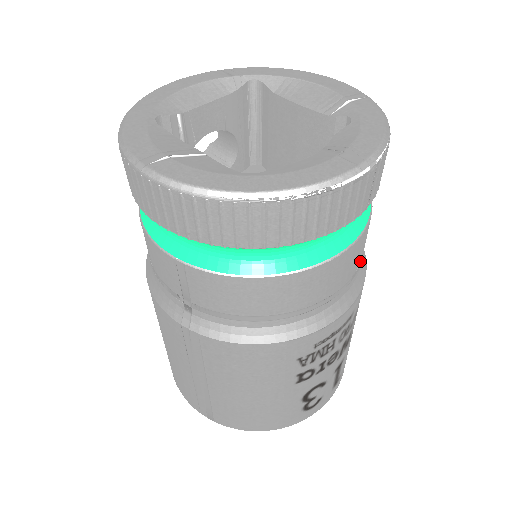
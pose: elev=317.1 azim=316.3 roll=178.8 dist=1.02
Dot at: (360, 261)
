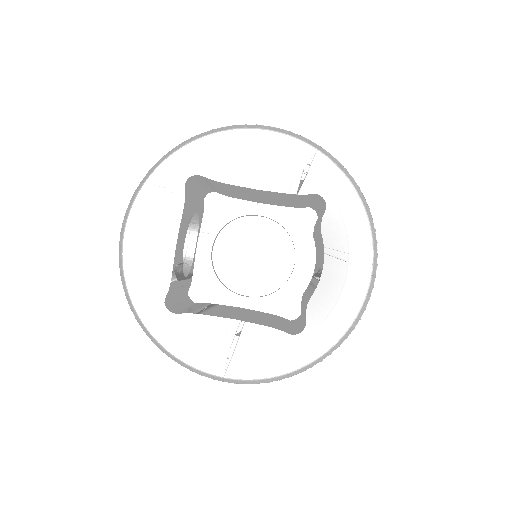
Dot at: occluded
